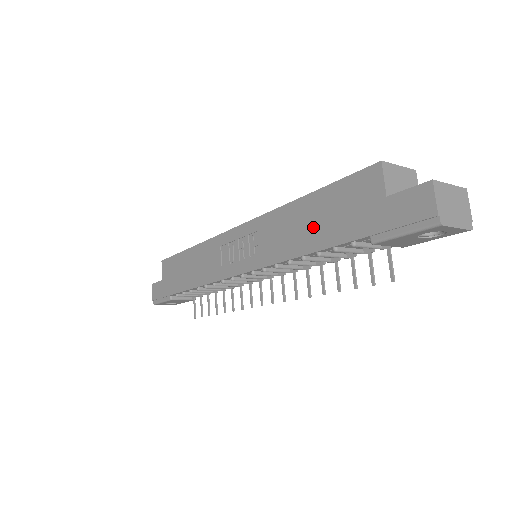
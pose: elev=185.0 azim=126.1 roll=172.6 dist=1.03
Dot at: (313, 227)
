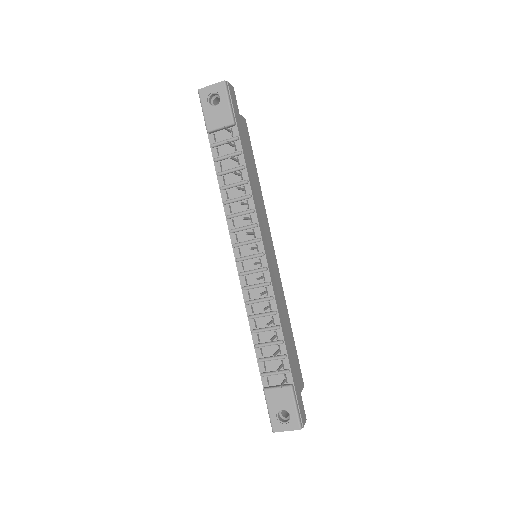
Dot at: occluded
